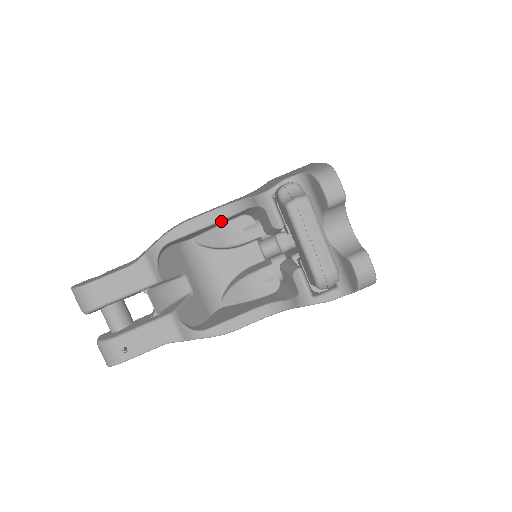
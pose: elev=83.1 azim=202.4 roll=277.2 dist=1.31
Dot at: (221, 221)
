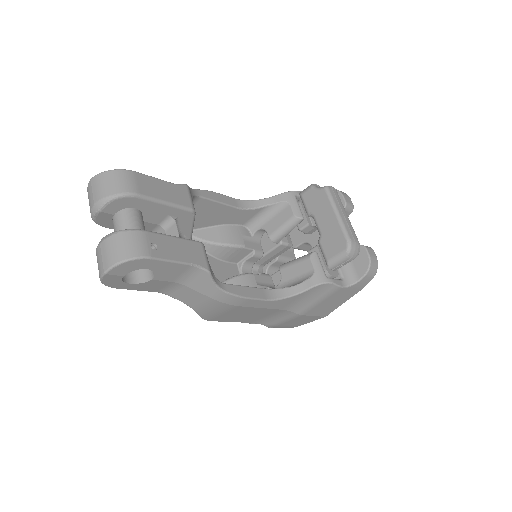
Dot at: (238, 210)
